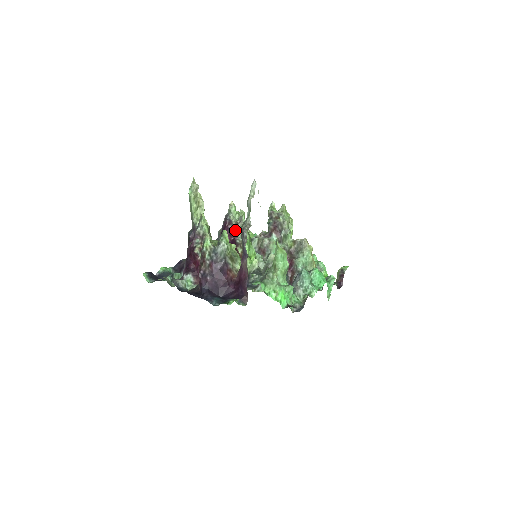
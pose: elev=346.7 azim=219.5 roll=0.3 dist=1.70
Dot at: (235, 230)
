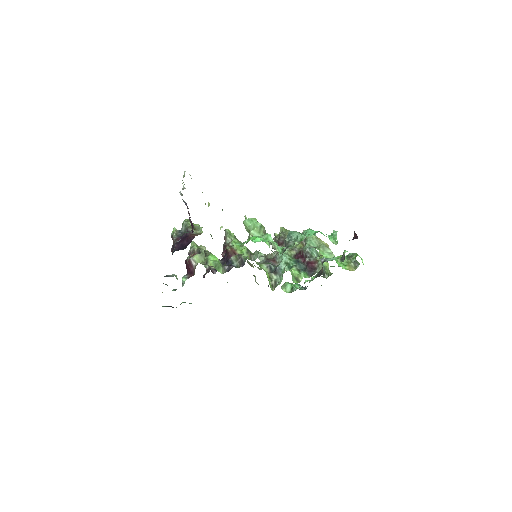
Dot at: occluded
